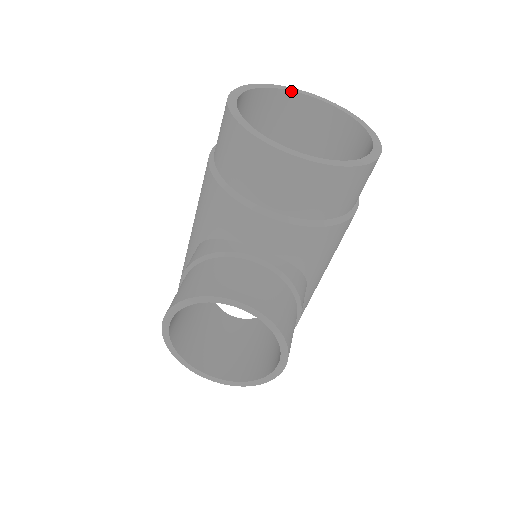
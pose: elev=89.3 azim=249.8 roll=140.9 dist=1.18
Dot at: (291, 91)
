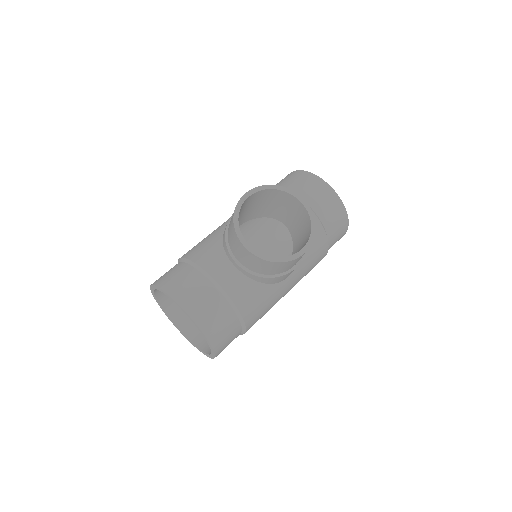
Dot at: occluded
